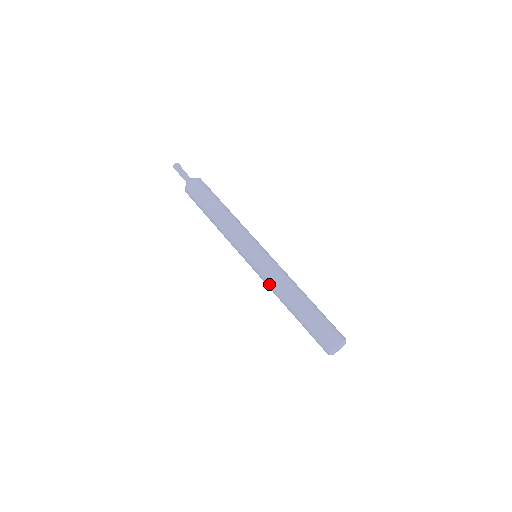
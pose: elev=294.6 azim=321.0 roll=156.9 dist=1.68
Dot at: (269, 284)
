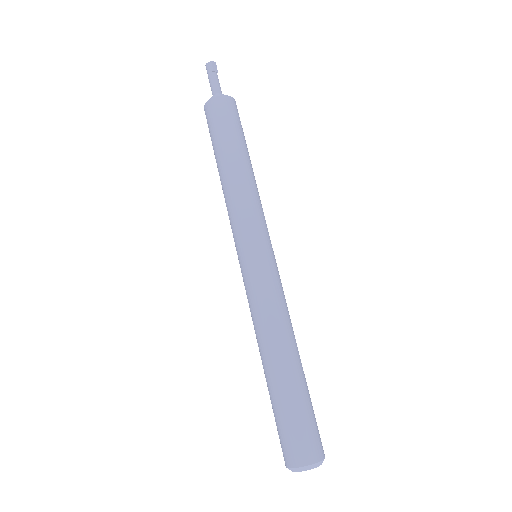
Dot at: (253, 310)
